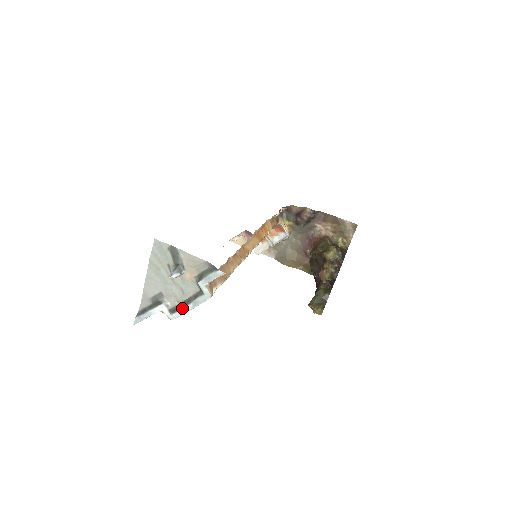
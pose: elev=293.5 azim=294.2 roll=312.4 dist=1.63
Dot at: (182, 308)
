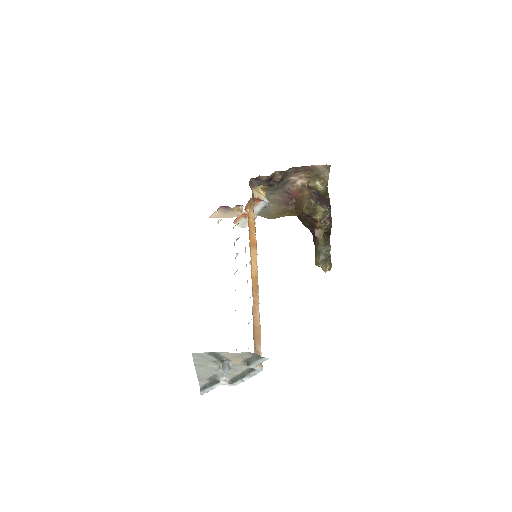
Dot at: (240, 380)
